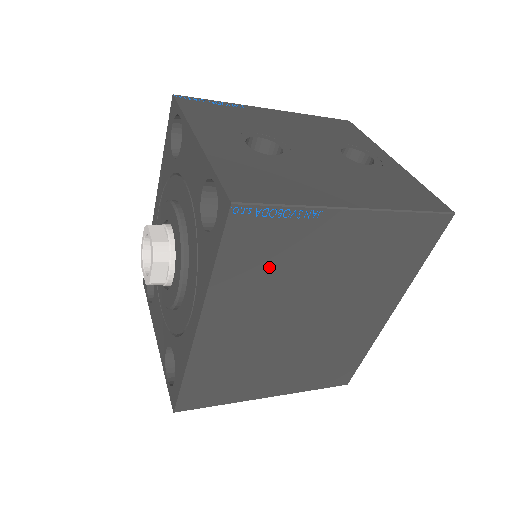
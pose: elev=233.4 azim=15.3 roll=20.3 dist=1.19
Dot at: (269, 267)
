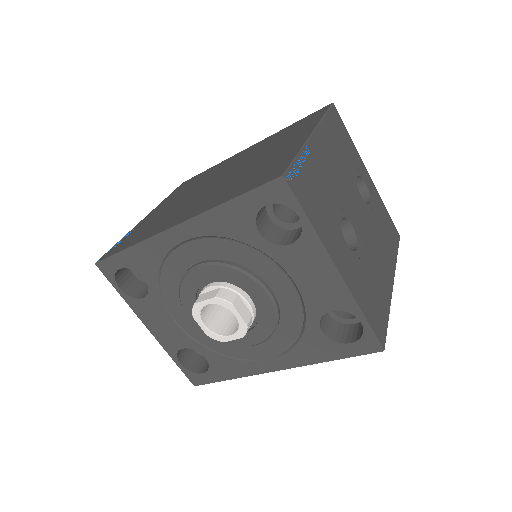
Dot at: occluded
